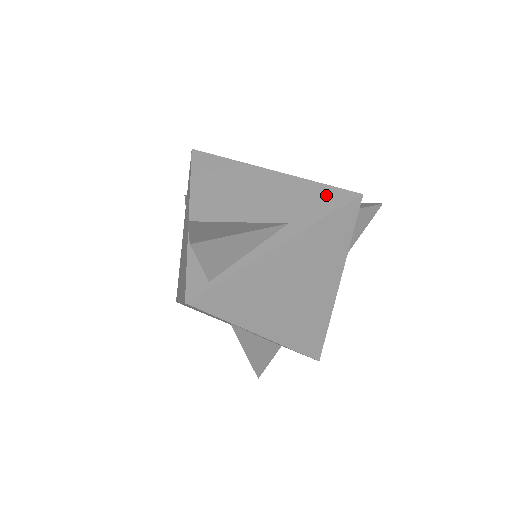
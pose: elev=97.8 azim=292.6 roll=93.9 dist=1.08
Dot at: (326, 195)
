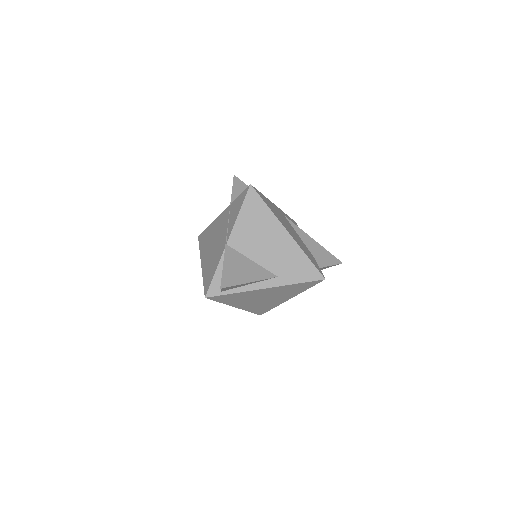
Dot at: (307, 269)
